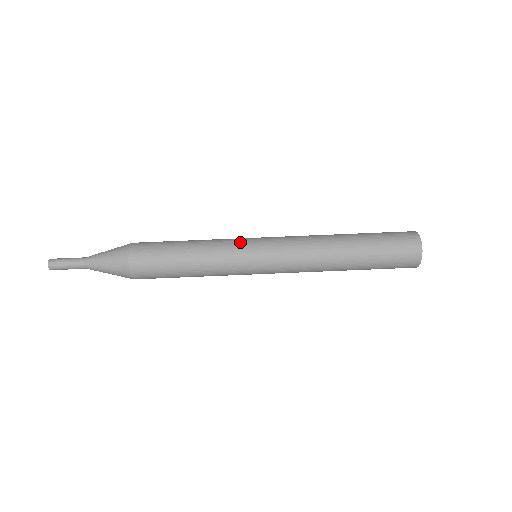
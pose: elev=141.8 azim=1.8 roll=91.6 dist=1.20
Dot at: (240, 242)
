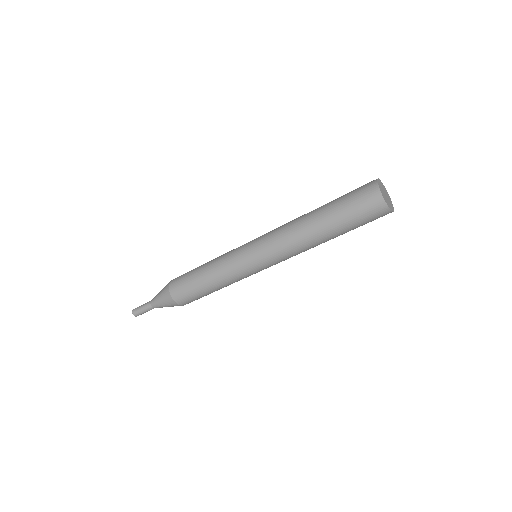
Dot at: (237, 248)
